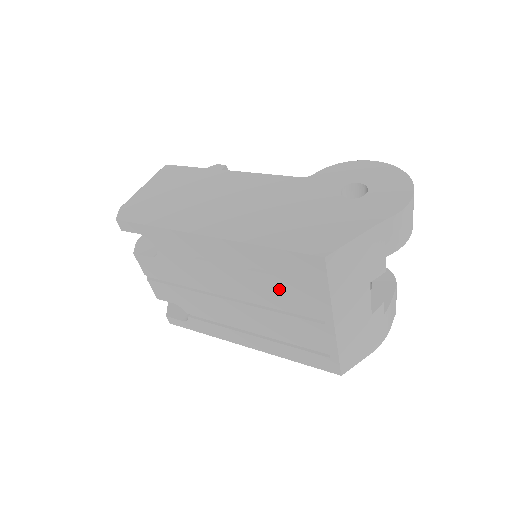
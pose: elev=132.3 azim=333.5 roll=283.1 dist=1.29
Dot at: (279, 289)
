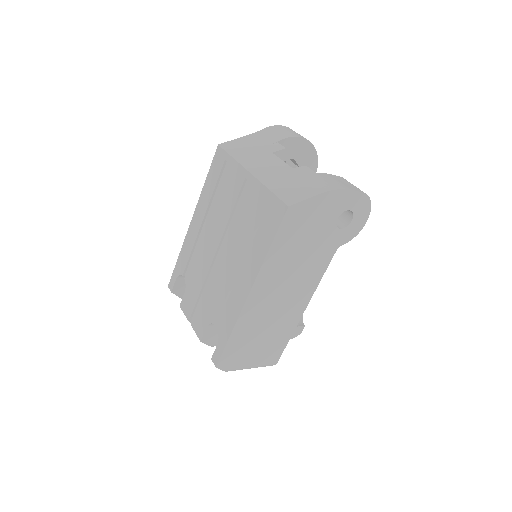
Dot at: (223, 198)
